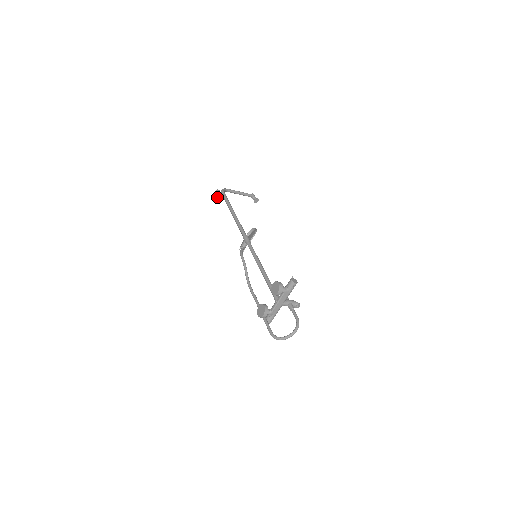
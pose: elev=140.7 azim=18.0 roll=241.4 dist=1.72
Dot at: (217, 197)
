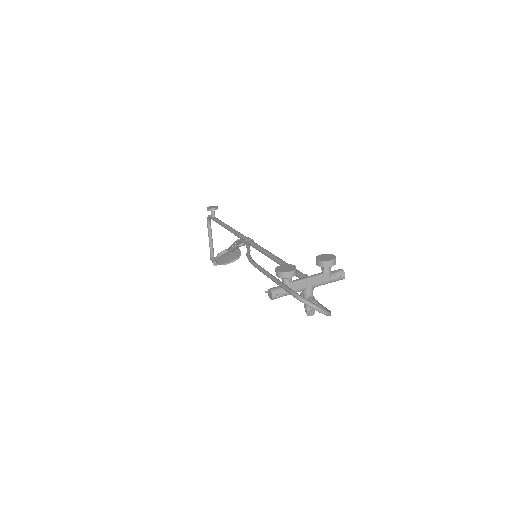
Dot at: (212, 209)
